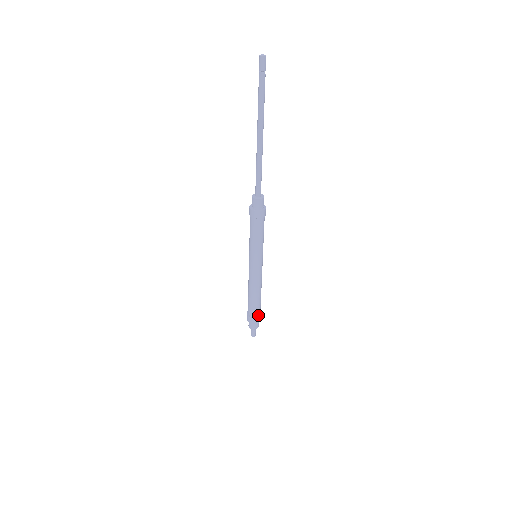
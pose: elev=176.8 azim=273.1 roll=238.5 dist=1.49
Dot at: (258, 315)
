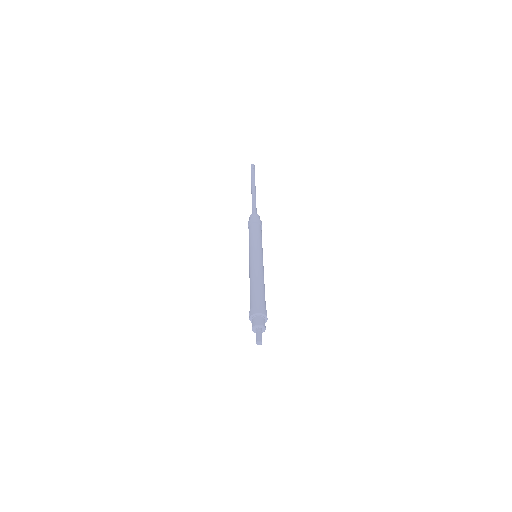
Dot at: occluded
